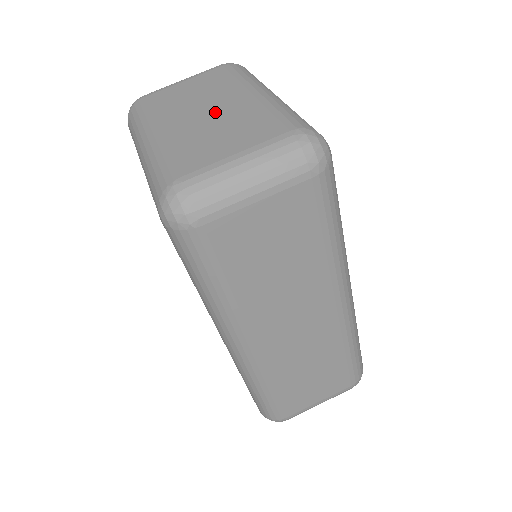
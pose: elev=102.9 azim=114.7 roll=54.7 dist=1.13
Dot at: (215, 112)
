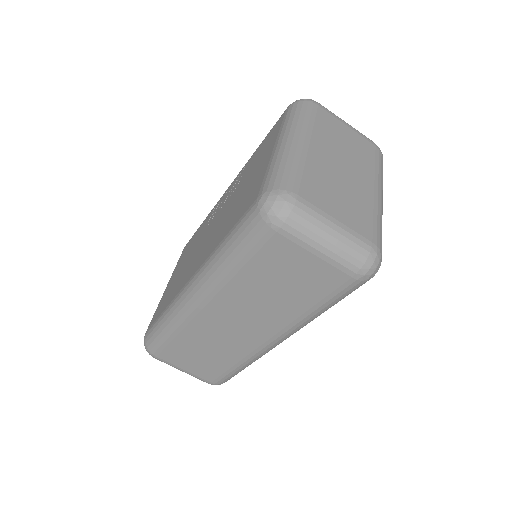
Dot at: (347, 175)
